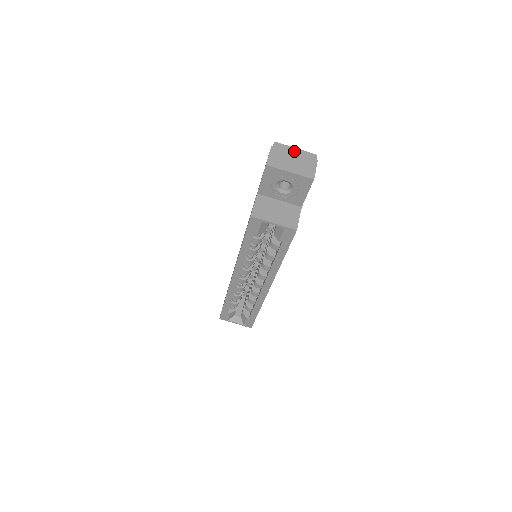
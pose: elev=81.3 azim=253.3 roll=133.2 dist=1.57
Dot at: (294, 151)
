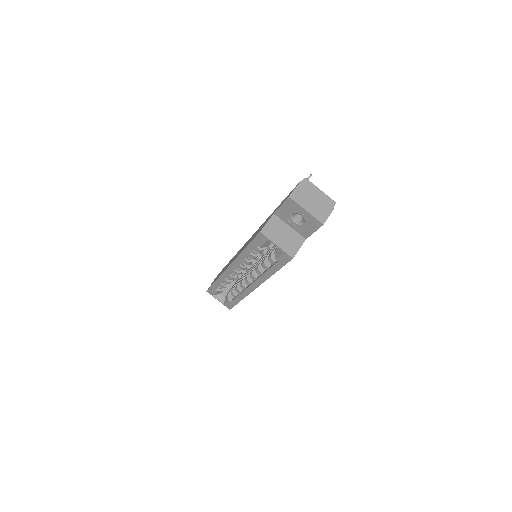
Dot at: (318, 192)
